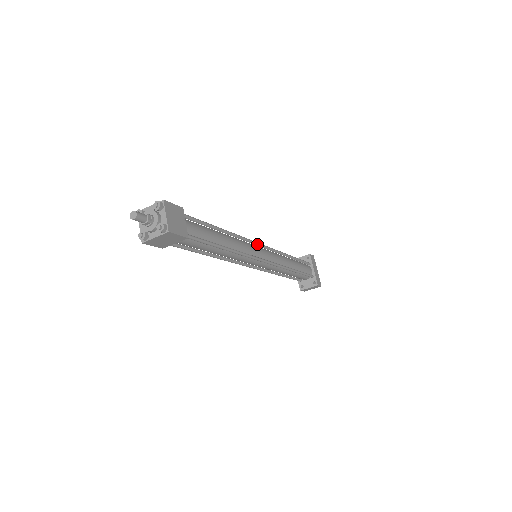
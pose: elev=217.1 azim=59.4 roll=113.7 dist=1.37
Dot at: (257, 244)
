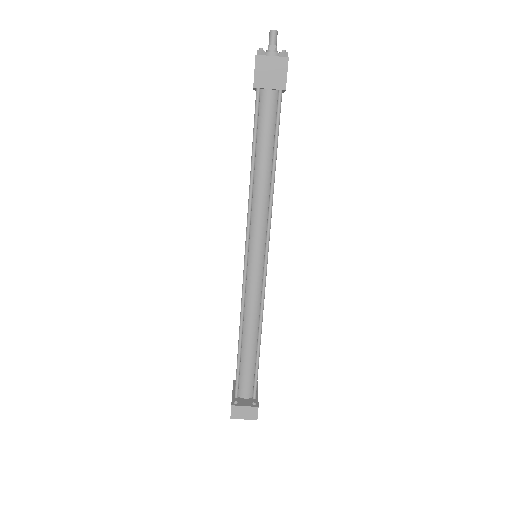
Dot at: occluded
